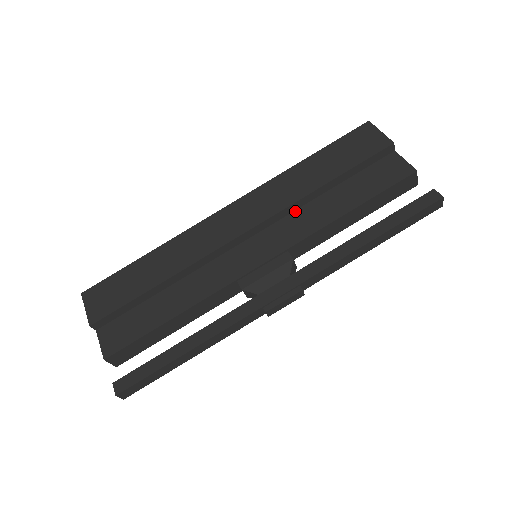
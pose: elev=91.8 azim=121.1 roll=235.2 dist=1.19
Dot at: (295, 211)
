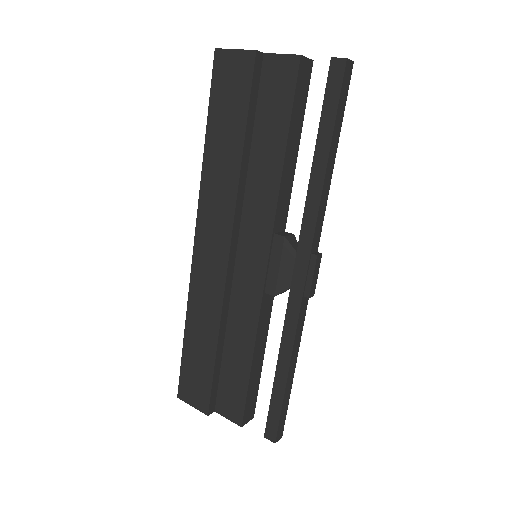
Dot at: (245, 194)
